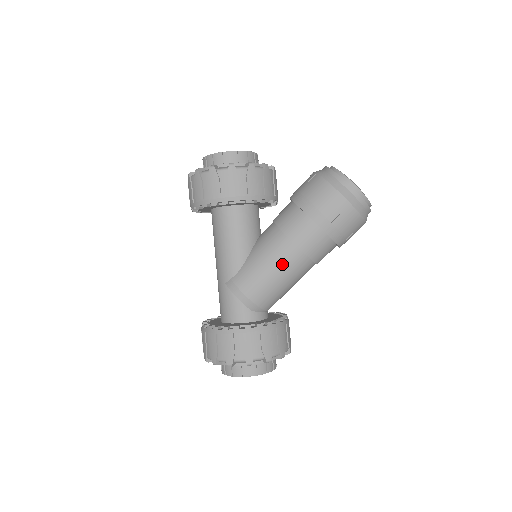
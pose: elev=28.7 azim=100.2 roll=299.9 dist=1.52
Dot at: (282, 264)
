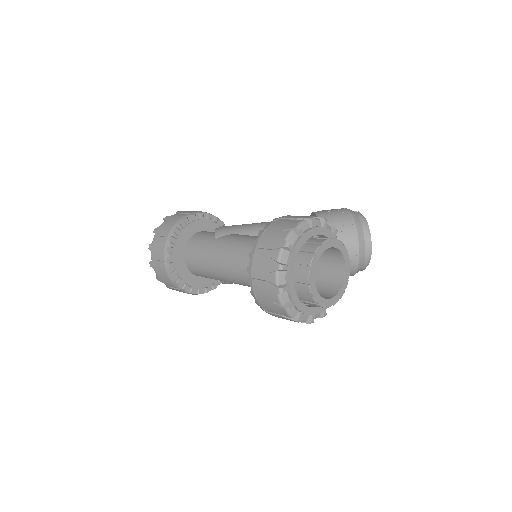
Dot at: occluded
